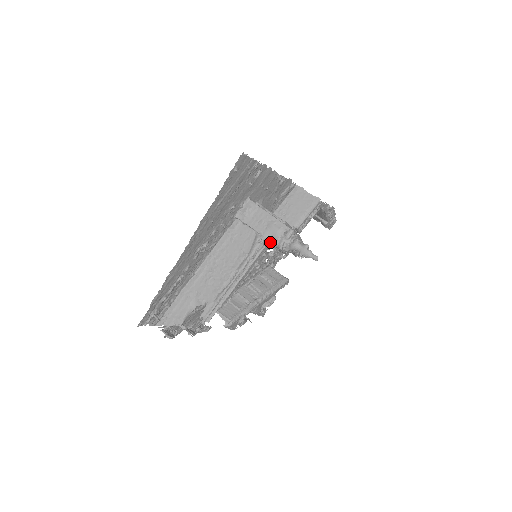
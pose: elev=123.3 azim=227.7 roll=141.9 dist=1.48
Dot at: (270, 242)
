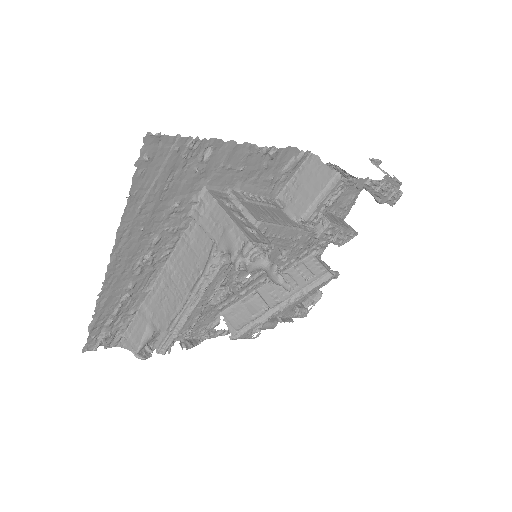
Dot at: occluded
